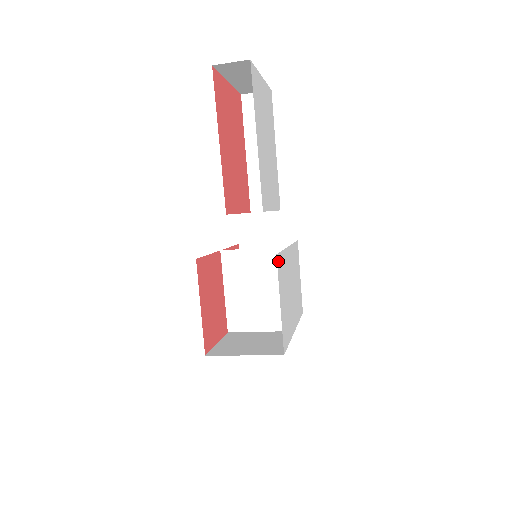
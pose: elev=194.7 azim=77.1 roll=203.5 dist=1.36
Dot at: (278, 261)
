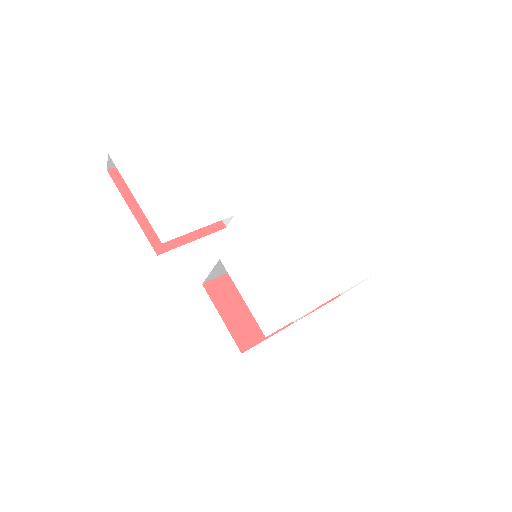
Dot at: (229, 262)
